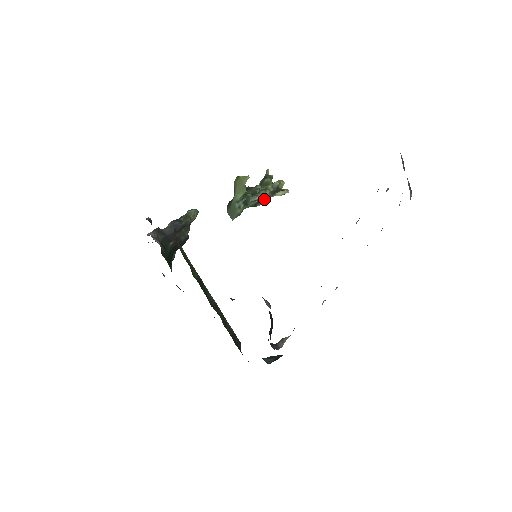
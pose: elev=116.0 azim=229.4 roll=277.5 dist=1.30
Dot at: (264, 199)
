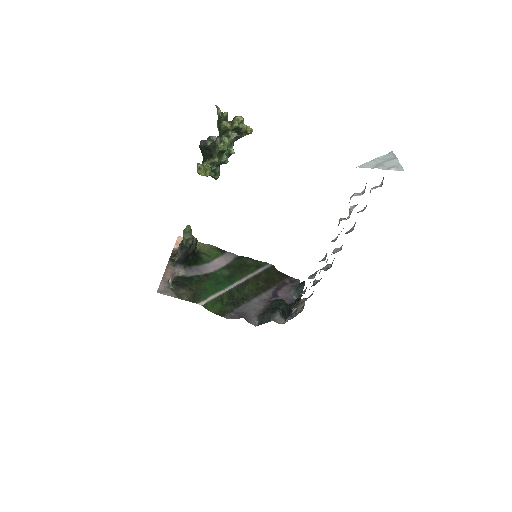
Dot at: (232, 152)
